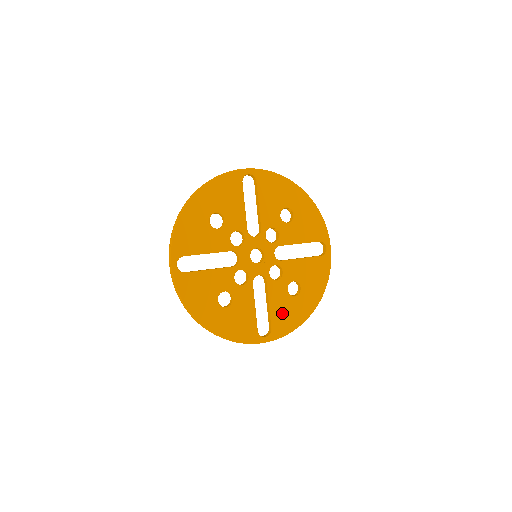
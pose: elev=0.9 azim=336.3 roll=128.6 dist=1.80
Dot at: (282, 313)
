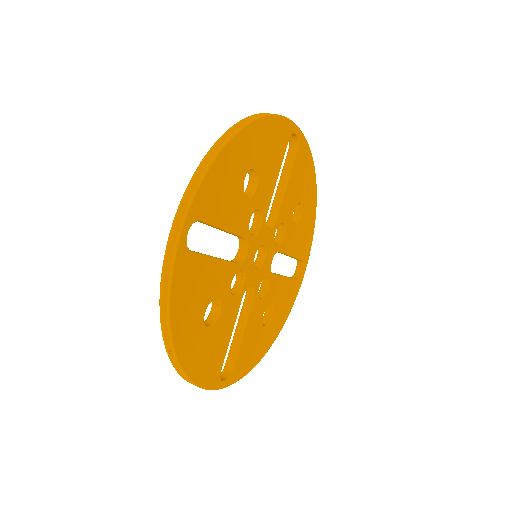
Dot at: (248, 347)
